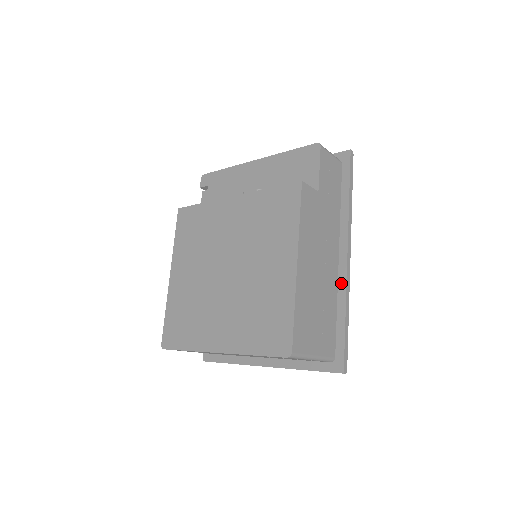
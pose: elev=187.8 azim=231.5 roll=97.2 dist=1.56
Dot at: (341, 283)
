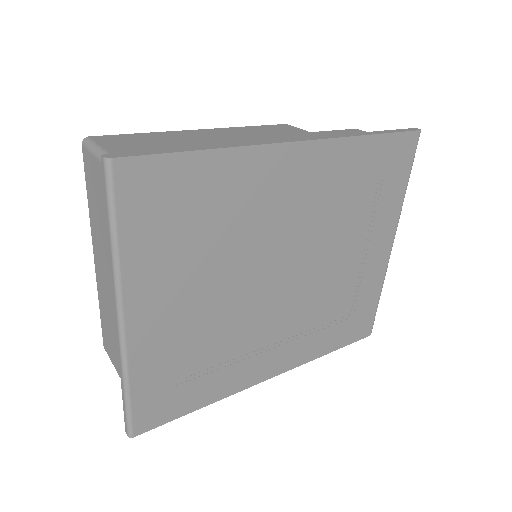
Dot at: occluded
